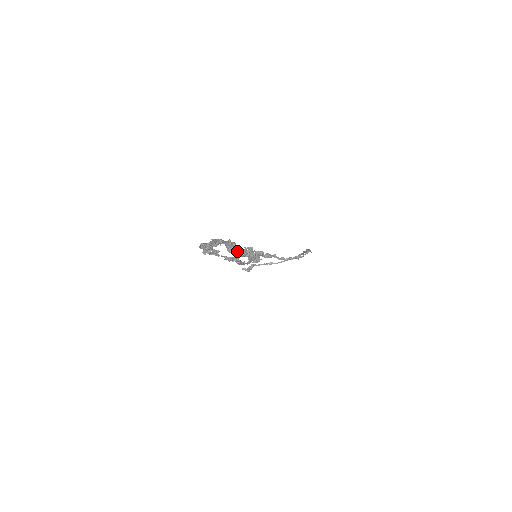
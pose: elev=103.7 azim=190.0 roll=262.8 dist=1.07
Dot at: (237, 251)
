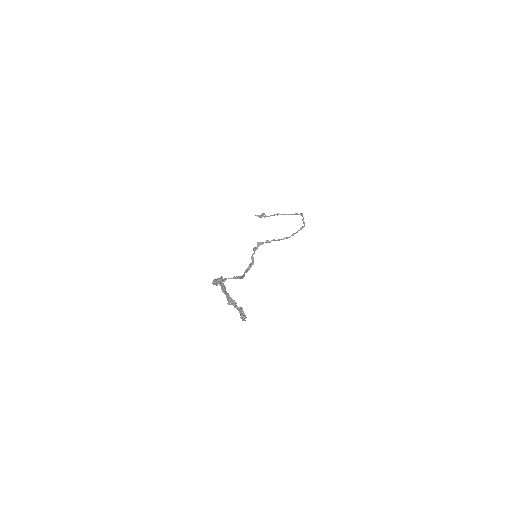
Dot at: (233, 305)
